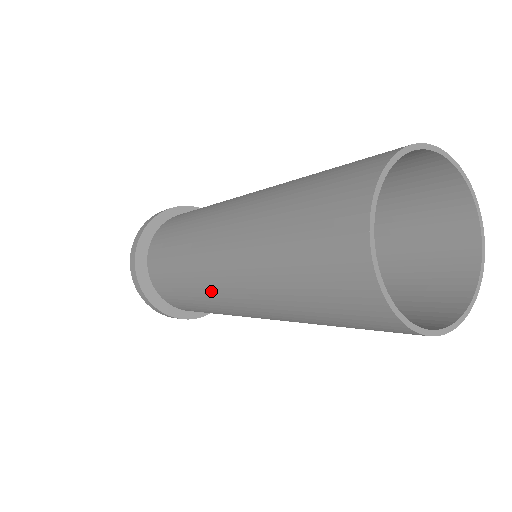
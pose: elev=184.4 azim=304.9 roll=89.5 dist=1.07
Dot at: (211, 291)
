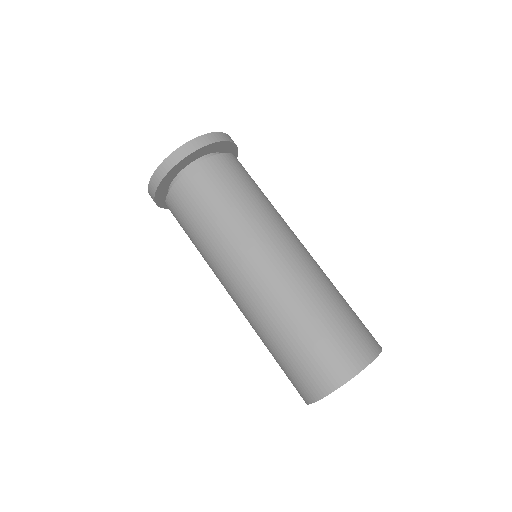
Dot at: (223, 272)
